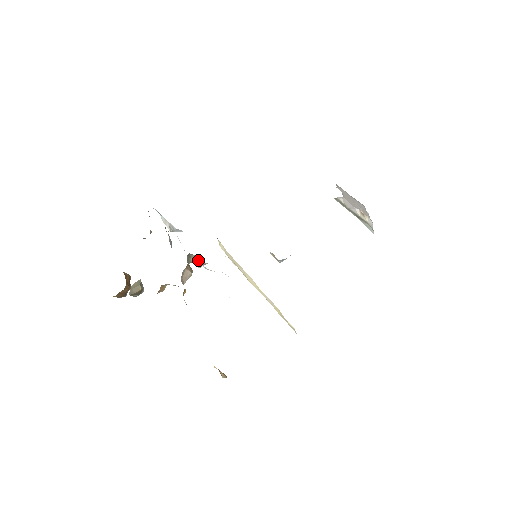
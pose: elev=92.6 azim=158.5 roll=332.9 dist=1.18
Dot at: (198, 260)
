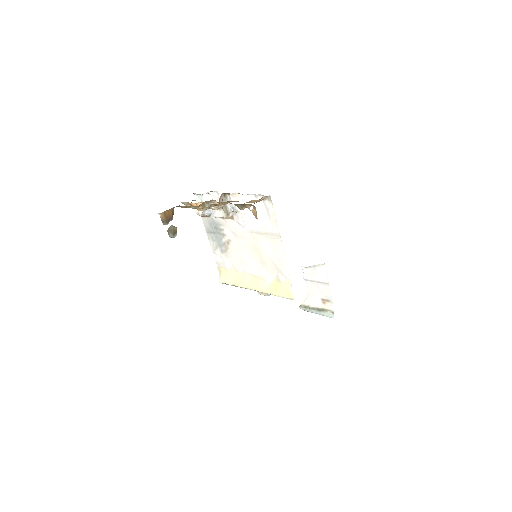
Dot at: (227, 208)
